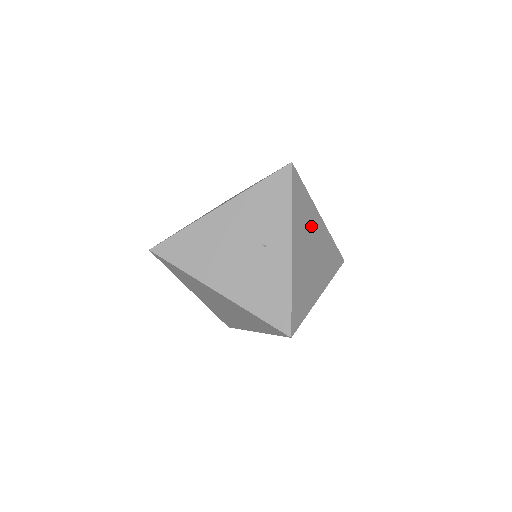
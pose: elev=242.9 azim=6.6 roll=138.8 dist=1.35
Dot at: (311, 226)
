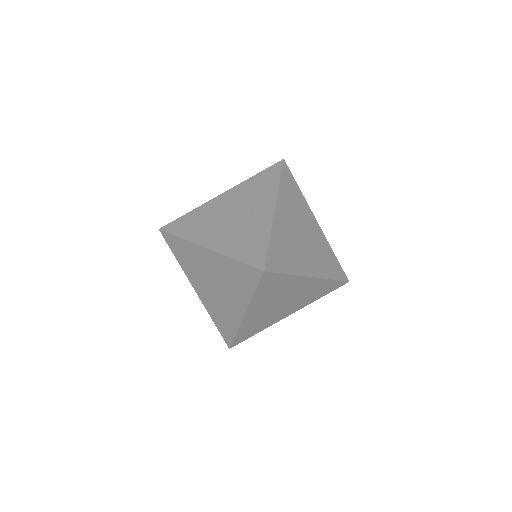
Dot at: (303, 216)
